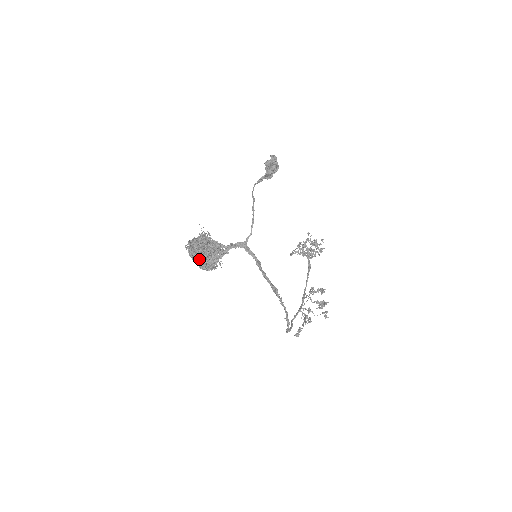
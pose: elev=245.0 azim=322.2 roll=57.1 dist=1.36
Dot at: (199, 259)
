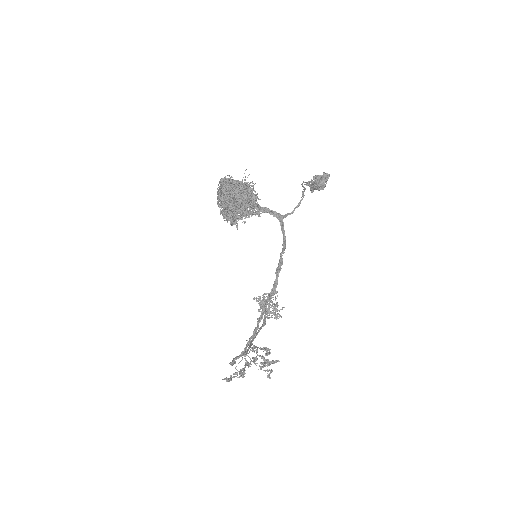
Dot at: (233, 197)
